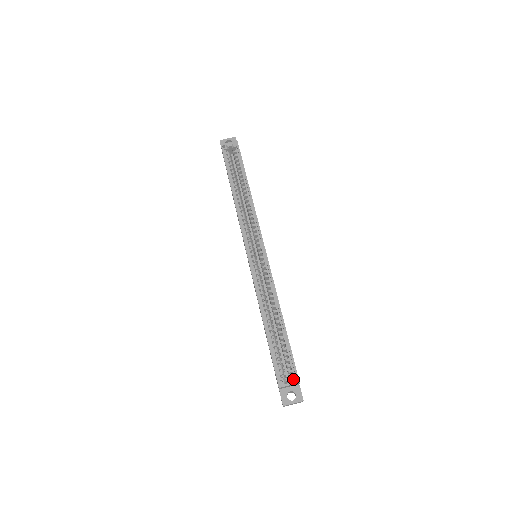
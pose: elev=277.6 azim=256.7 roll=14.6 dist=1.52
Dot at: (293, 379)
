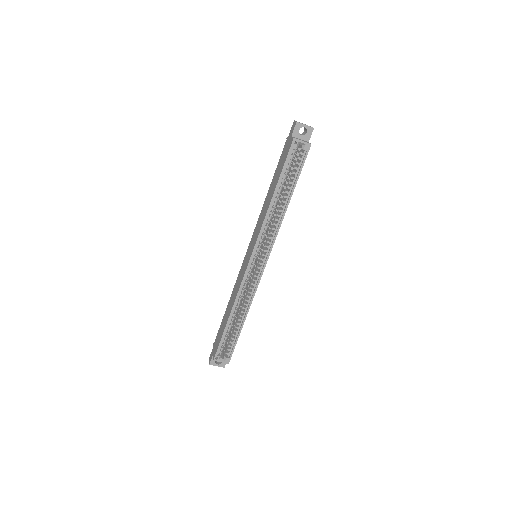
Dot at: (226, 360)
